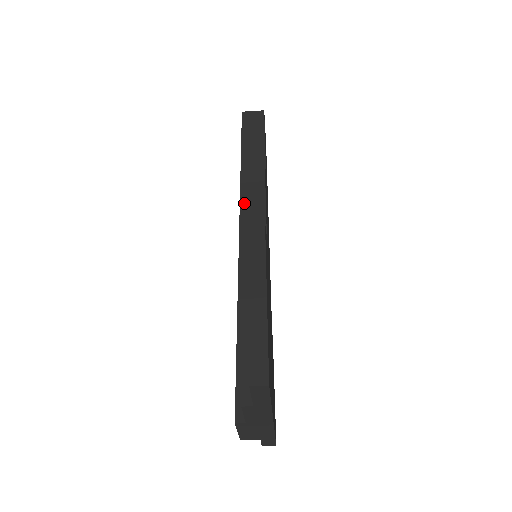
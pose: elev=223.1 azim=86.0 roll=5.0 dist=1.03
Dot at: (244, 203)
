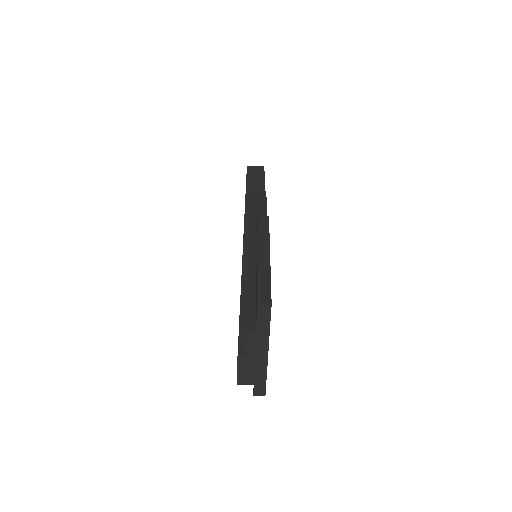
Dot at: (250, 214)
